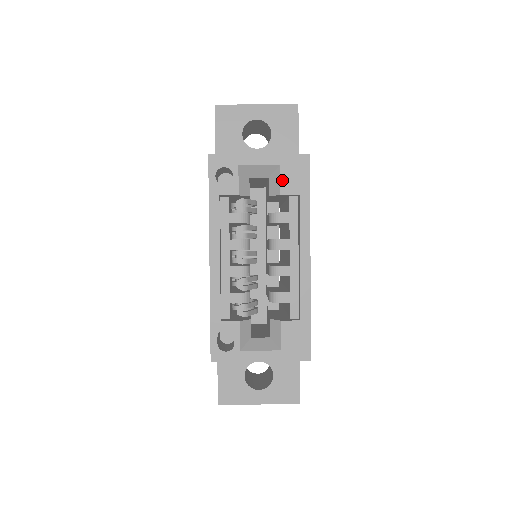
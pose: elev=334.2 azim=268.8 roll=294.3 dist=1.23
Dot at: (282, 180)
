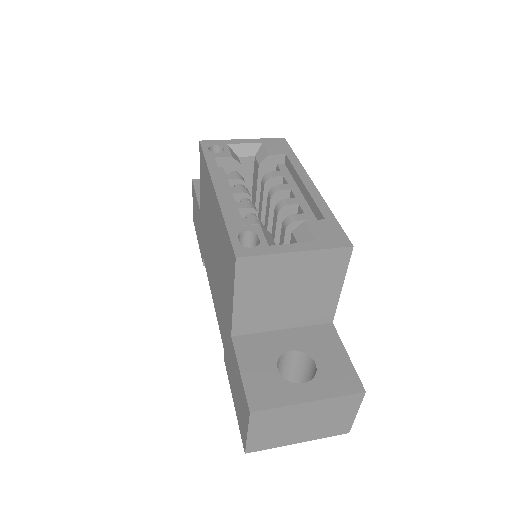
Dot at: (267, 149)
